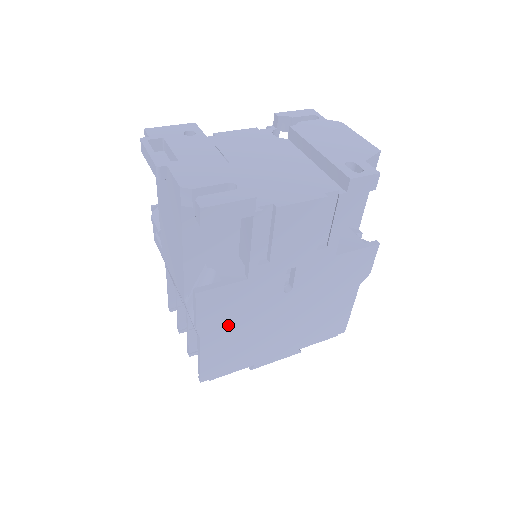
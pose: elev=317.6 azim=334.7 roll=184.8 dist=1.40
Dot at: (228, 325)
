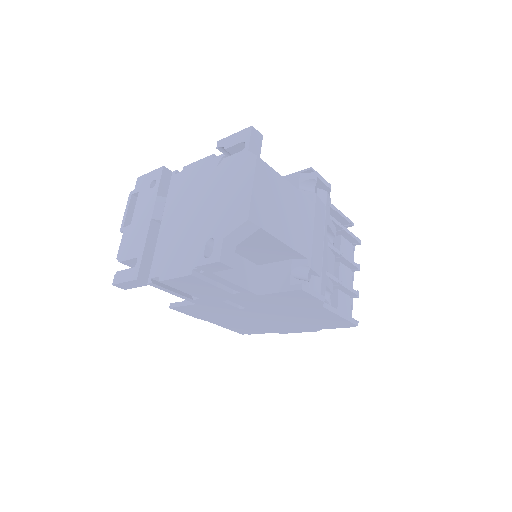
Dot at: (219, 318)
